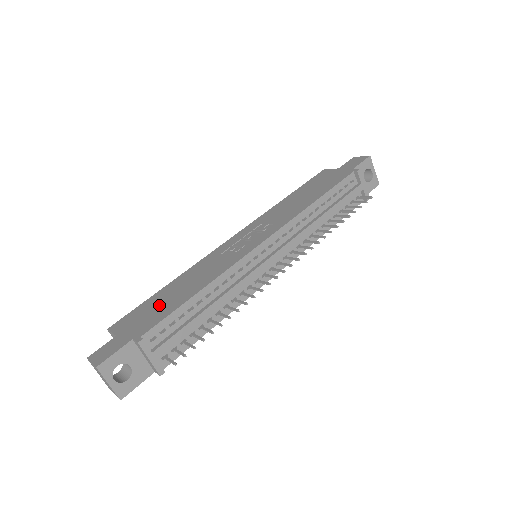
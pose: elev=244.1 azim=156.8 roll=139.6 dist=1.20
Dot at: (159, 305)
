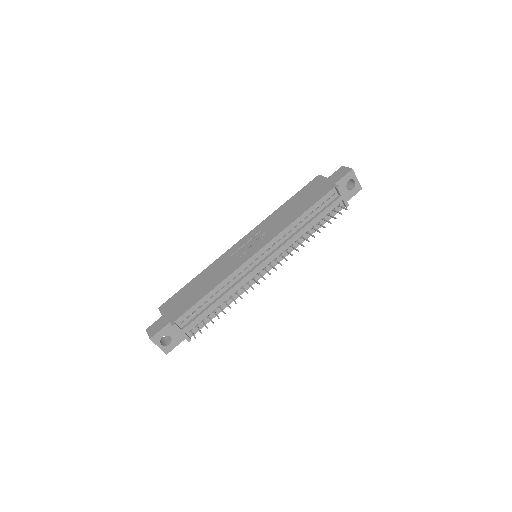
Dot at: (188, 296)
